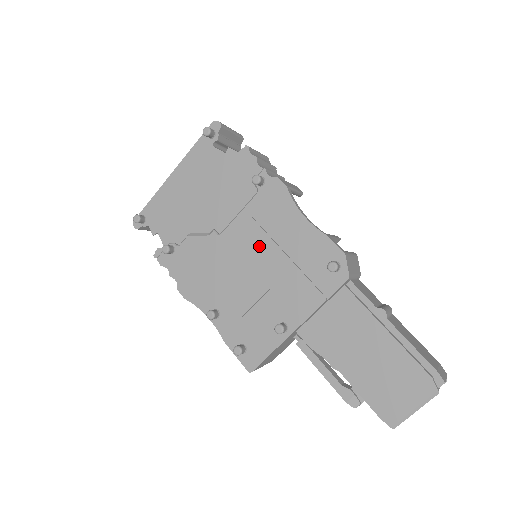
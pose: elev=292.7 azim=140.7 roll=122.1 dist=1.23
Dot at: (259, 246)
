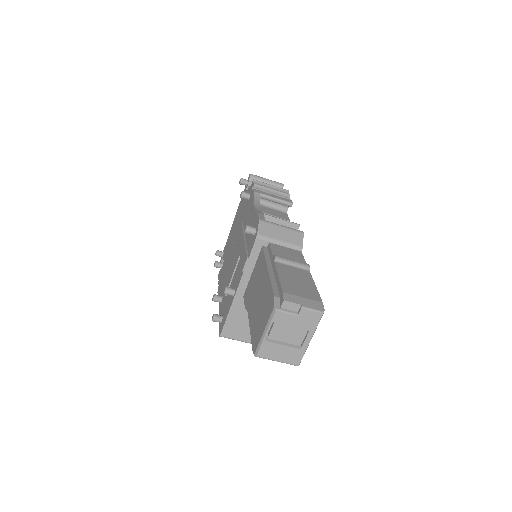
Dot at: (239, 239)
